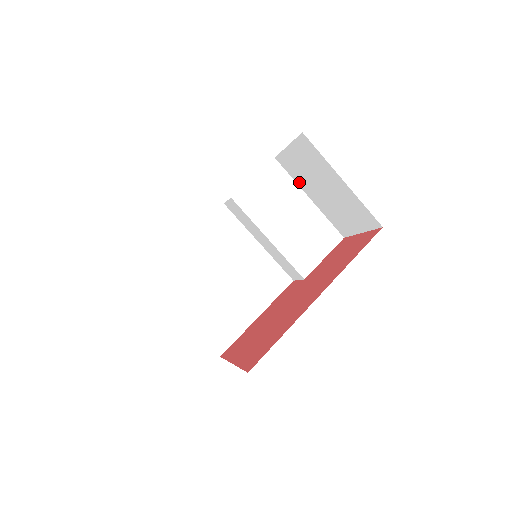
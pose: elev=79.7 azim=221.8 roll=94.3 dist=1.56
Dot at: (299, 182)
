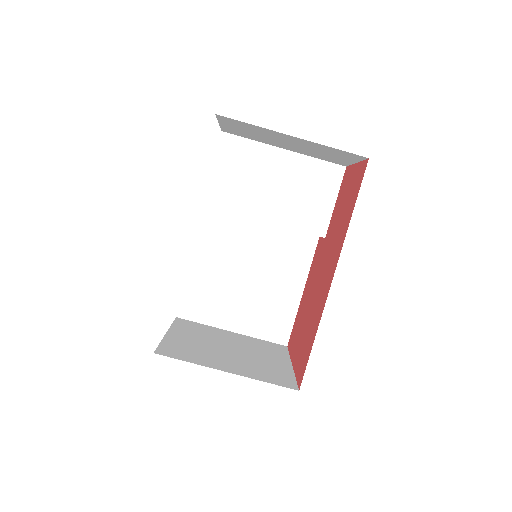
Dot at: (261, 141)
